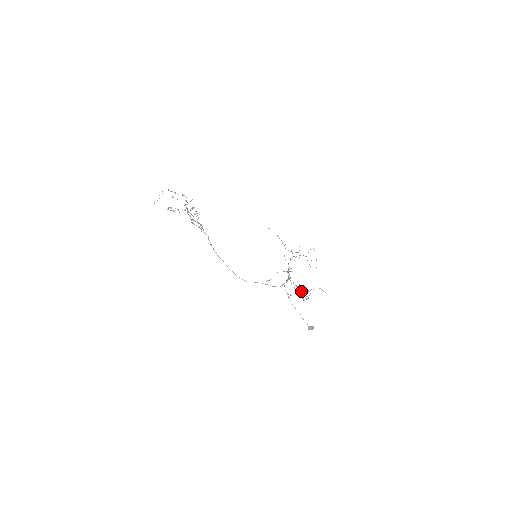
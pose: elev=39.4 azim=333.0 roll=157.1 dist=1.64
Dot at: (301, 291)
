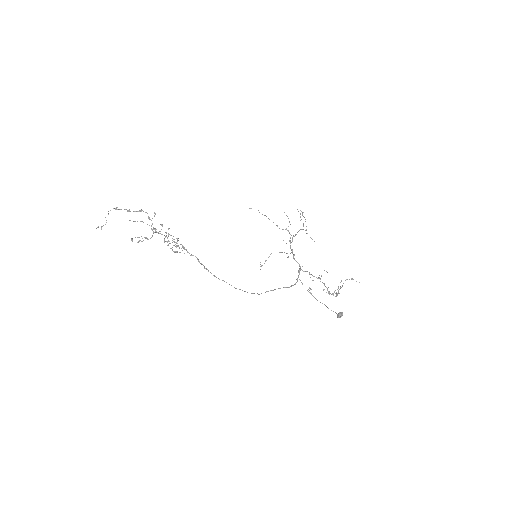
Dot at: (324, 283)
